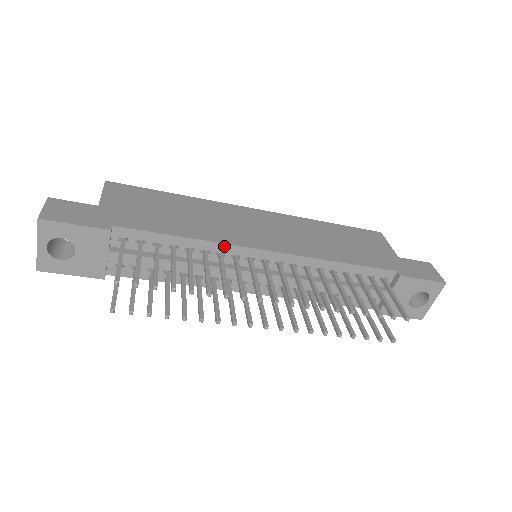
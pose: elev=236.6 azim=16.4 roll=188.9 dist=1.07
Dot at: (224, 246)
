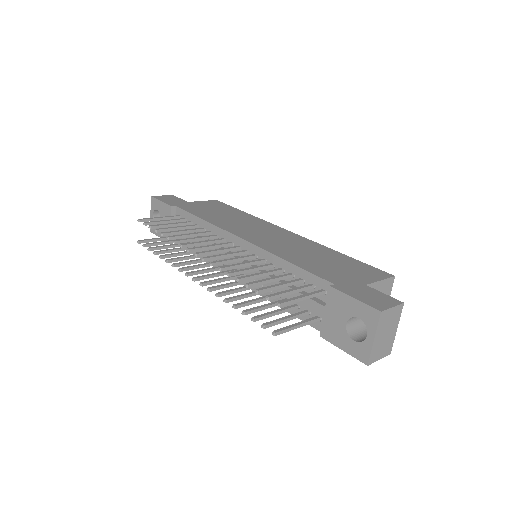
Dot at: (218, 229)
